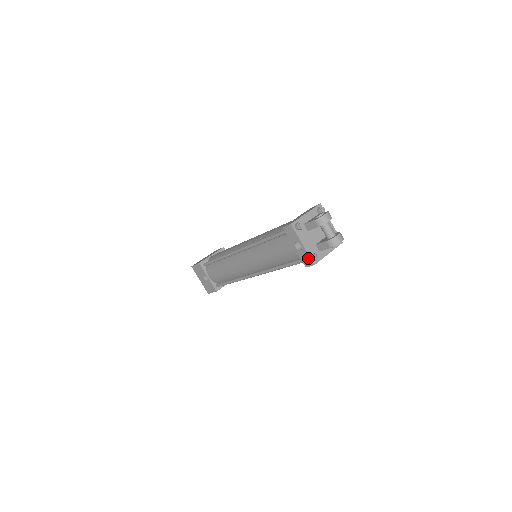
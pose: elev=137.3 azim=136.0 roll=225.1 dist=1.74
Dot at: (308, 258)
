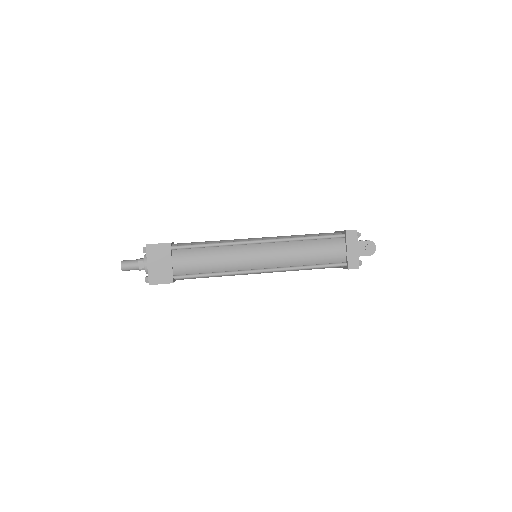
Dot at: occluded
